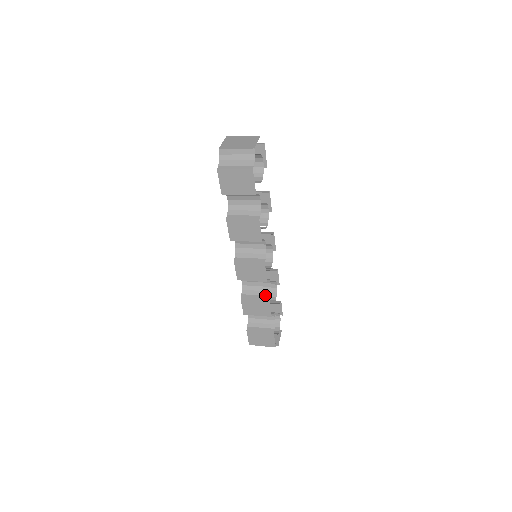
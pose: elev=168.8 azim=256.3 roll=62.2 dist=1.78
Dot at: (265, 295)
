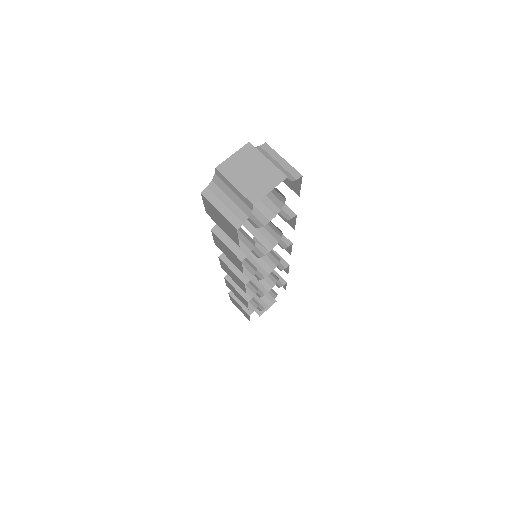
Dot at: (248, 293)
